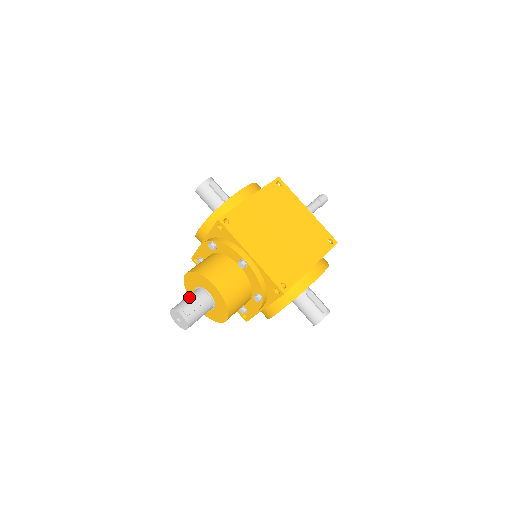
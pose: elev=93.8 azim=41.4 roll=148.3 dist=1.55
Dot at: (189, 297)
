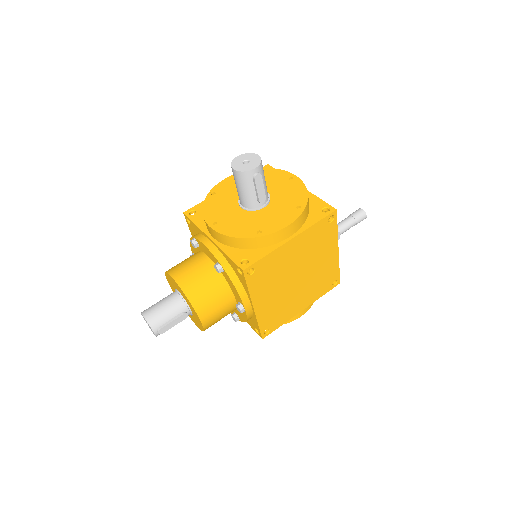
Dot at: (169, 310)
